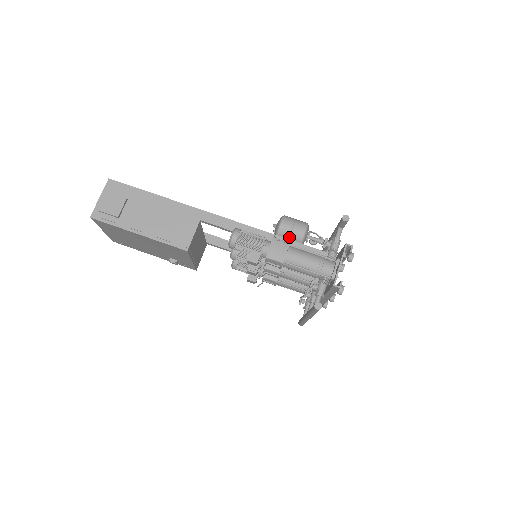
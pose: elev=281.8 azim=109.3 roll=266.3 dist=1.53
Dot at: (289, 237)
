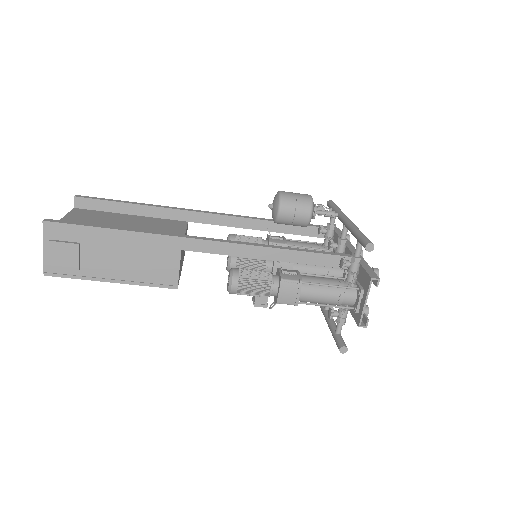
Dot at: (291, 223)
